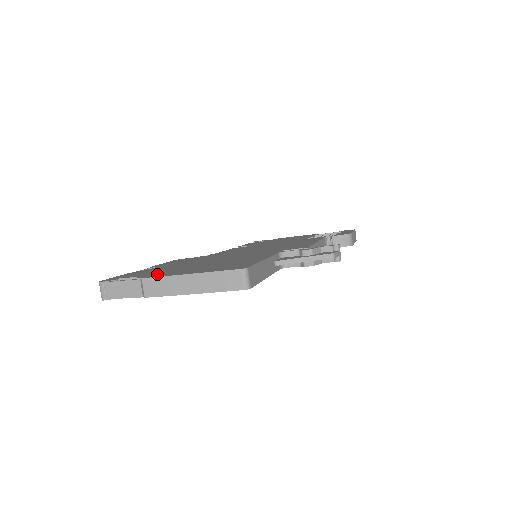
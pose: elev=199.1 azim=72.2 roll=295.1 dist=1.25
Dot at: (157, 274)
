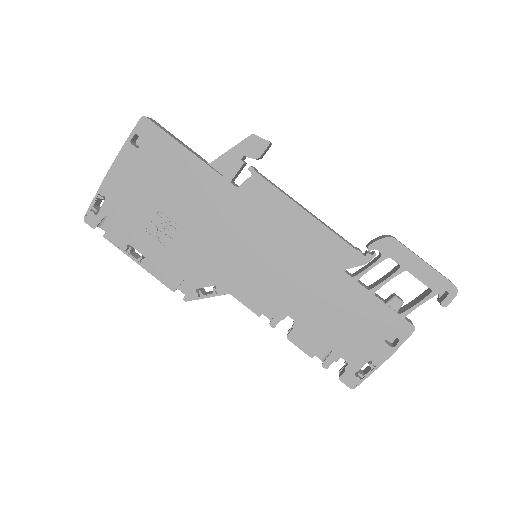
Dot at: occluded
